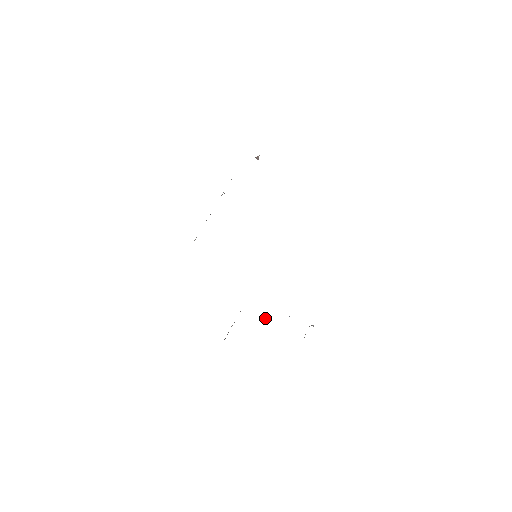
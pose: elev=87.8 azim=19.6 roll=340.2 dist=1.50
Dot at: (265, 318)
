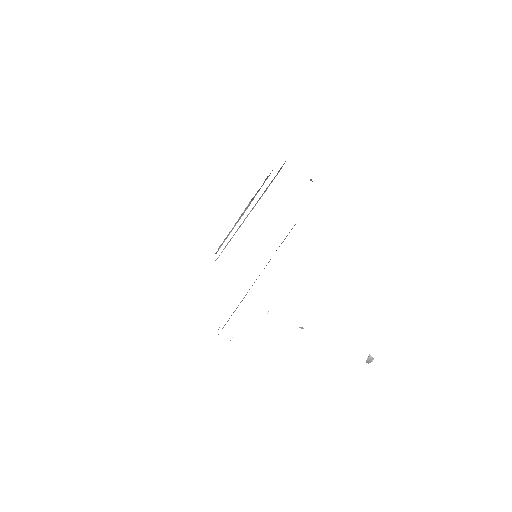
Dot at: (371, 360)
